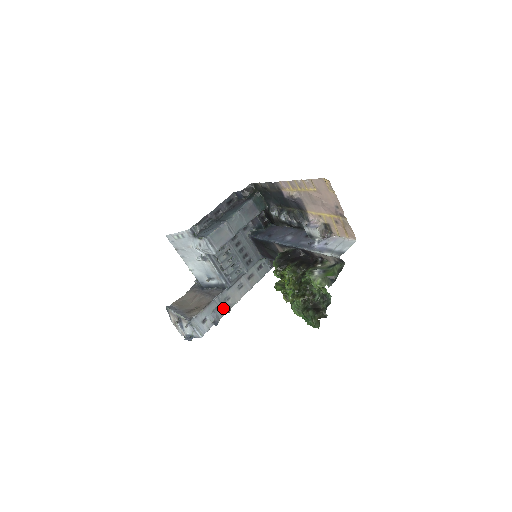
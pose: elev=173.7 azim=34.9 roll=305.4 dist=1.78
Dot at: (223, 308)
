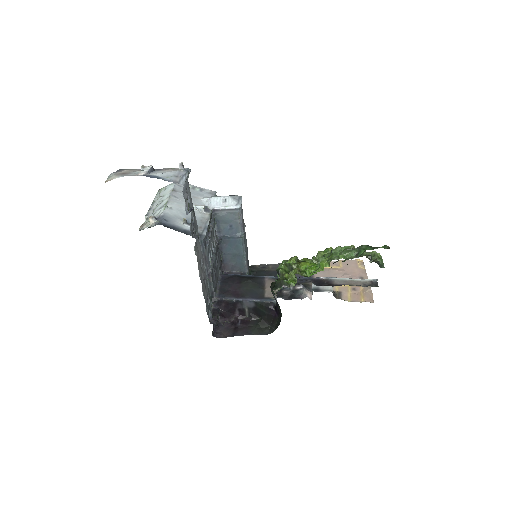
Dot at: (193, 232)
